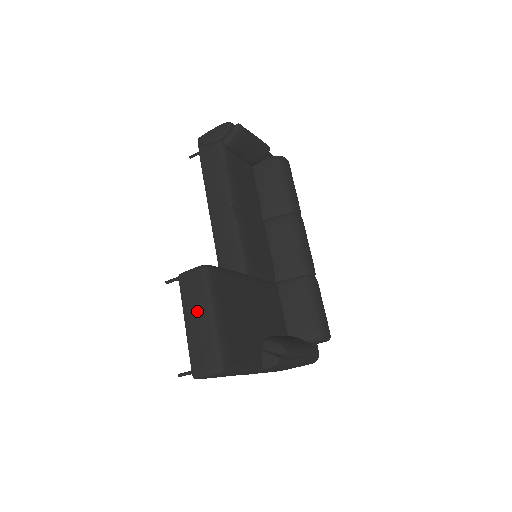
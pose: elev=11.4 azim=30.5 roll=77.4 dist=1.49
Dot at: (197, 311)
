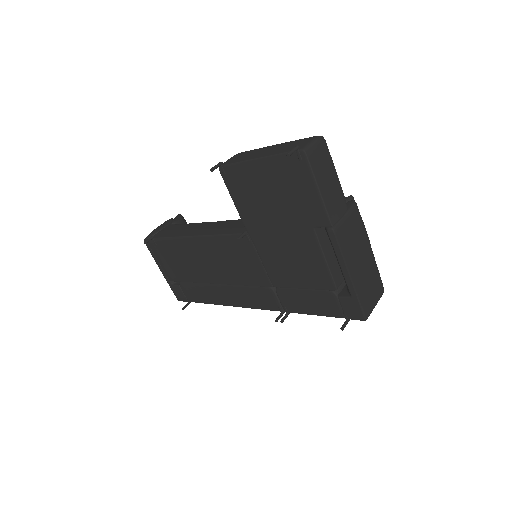
Dot at: (260, 151)
